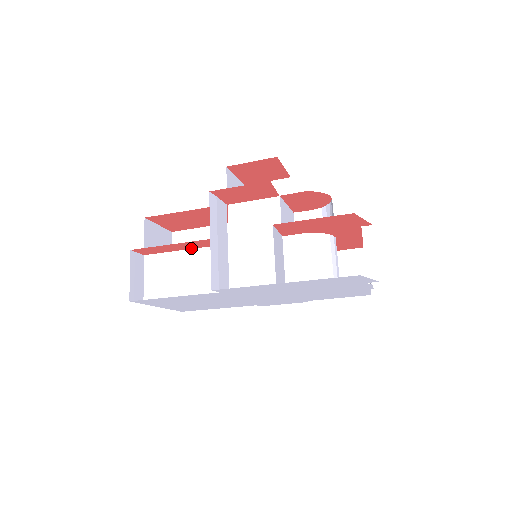
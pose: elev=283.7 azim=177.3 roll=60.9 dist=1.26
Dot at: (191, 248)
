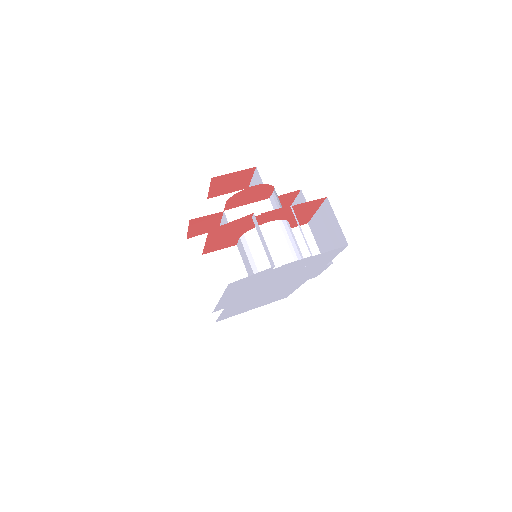
Dot at: occluded
